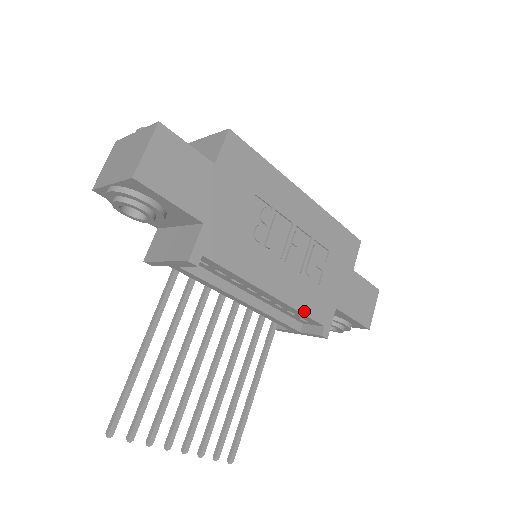
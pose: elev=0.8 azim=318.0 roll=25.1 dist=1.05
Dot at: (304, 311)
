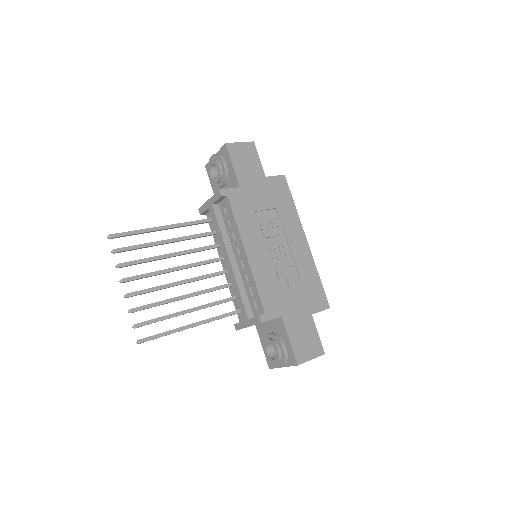
Dot at: (259, 287)
